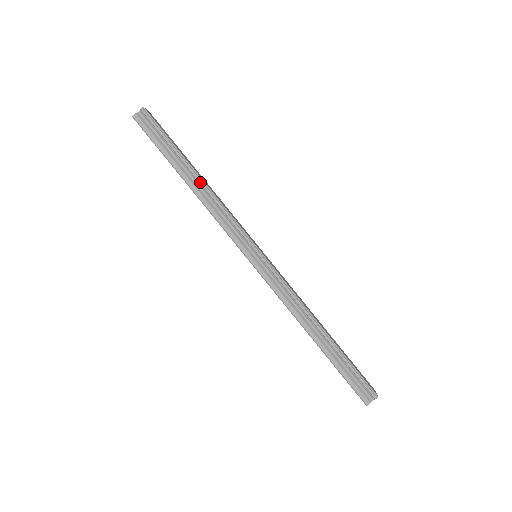
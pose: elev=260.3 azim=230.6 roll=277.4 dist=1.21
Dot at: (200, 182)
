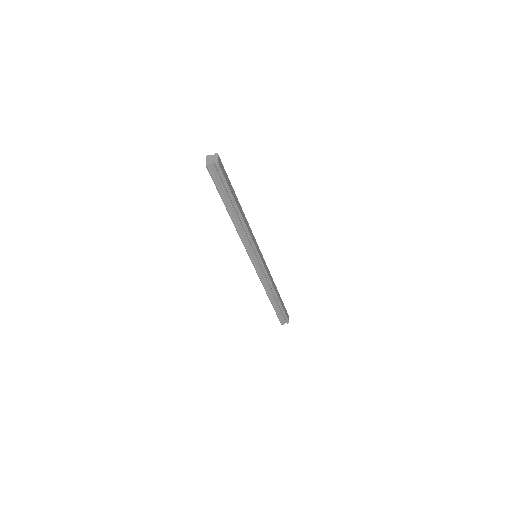
Dot at: (240, 218)
